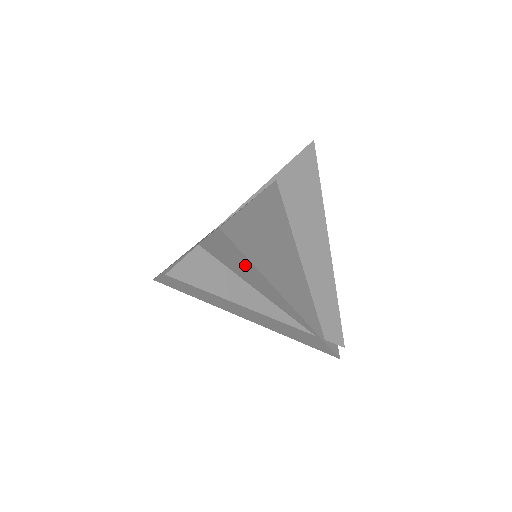
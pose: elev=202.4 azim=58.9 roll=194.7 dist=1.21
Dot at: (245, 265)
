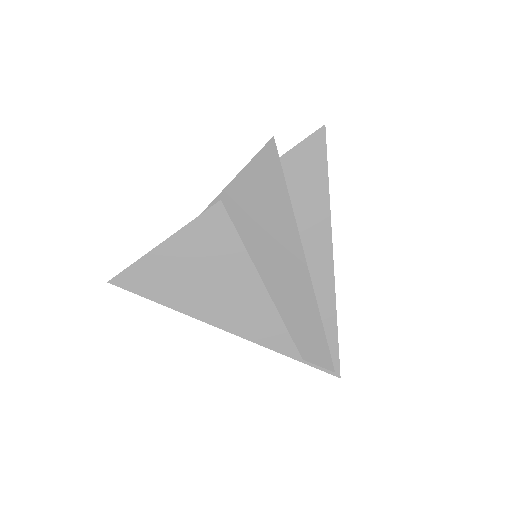
Dot at: occluded
